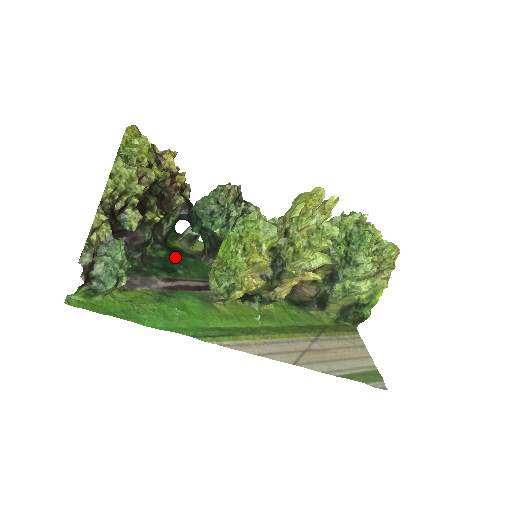
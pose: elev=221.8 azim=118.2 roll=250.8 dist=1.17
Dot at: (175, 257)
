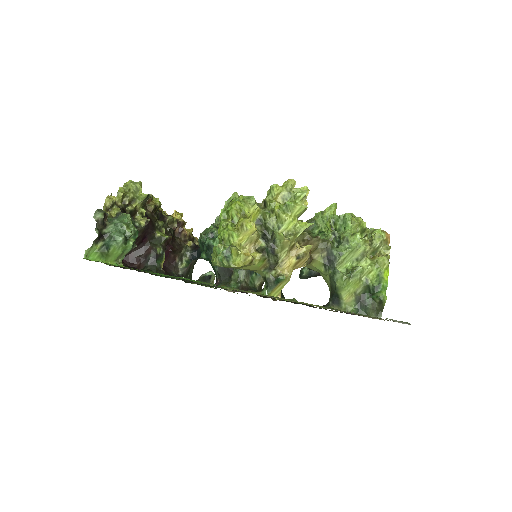
Dot at: occluded
